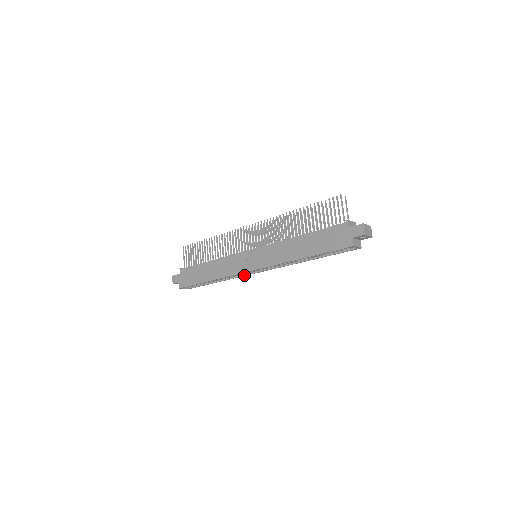
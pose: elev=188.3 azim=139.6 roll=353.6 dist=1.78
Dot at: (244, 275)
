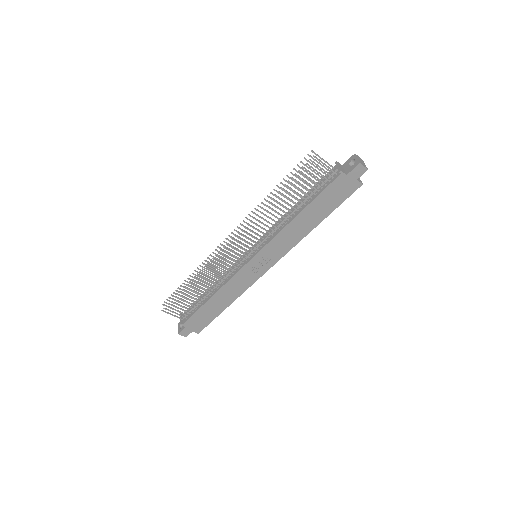
Dot at: occluded
